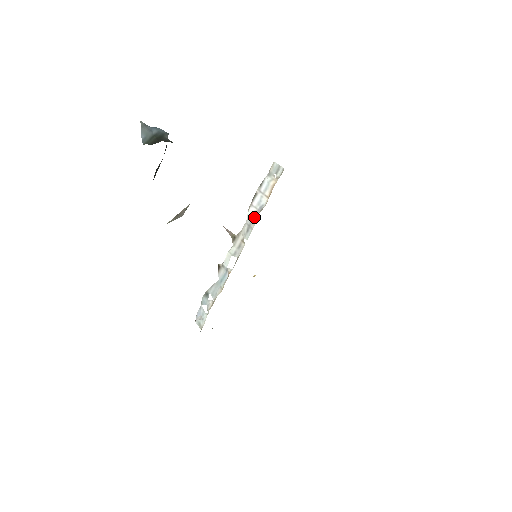
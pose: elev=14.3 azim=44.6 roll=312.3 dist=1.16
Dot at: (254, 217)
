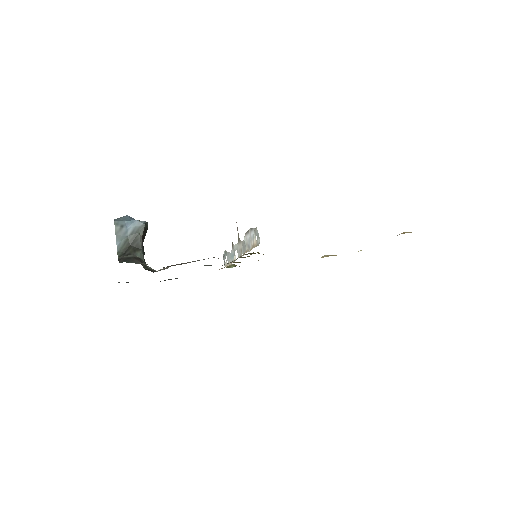
Dot at: (246, 247)
